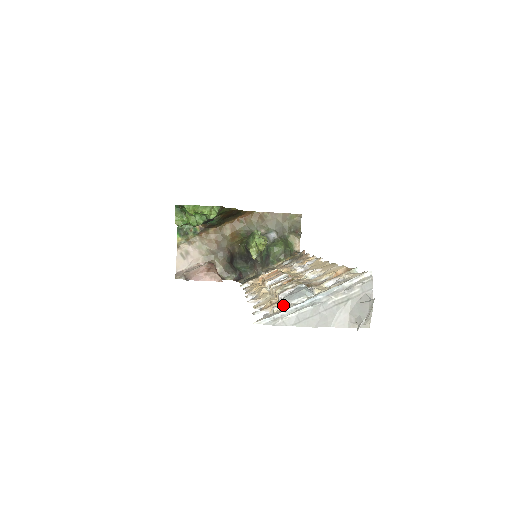
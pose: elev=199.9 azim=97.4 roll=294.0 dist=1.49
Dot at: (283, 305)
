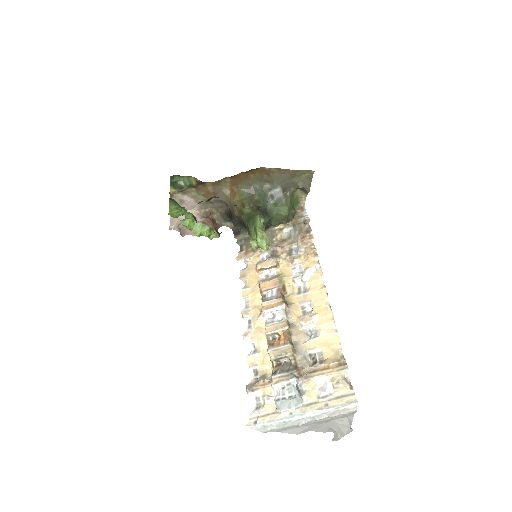
Dot at: (274, 397)
